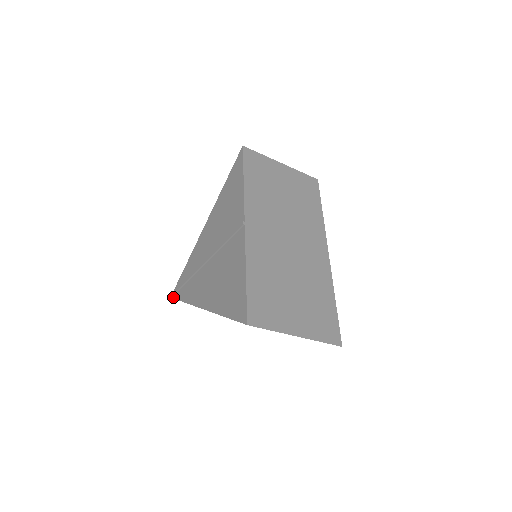
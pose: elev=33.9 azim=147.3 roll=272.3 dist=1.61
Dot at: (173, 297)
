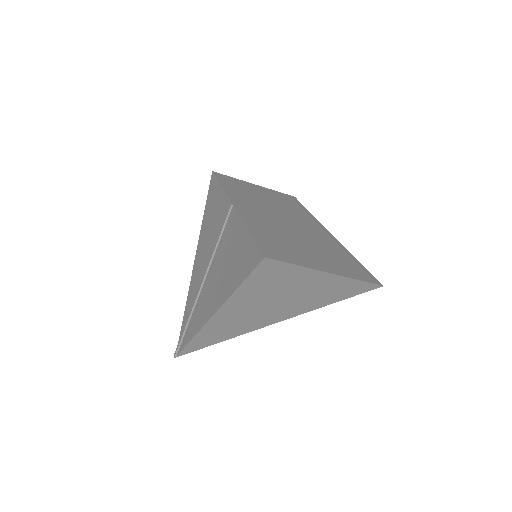
Dot at: (178, 353)
